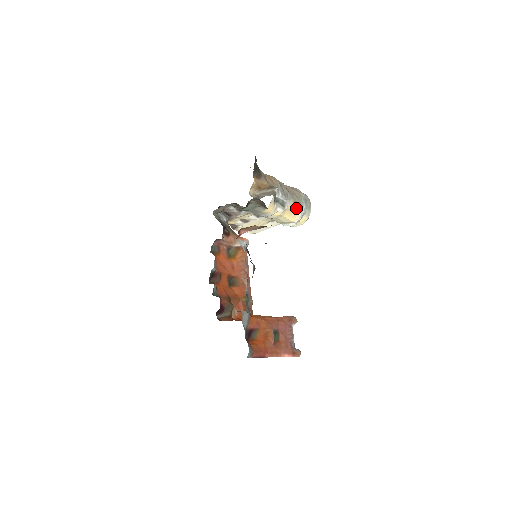
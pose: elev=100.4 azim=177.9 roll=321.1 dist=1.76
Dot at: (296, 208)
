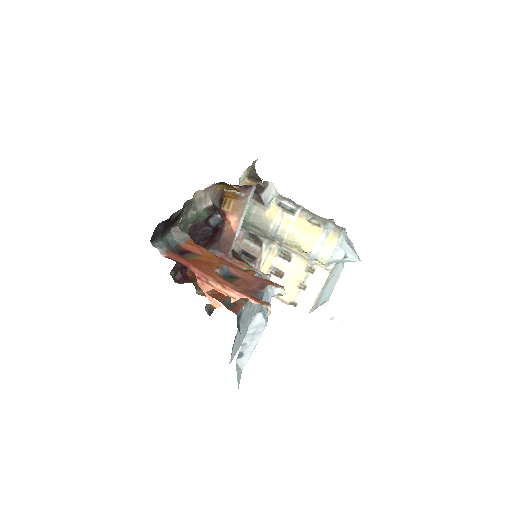
Dot at: (317, 224)
